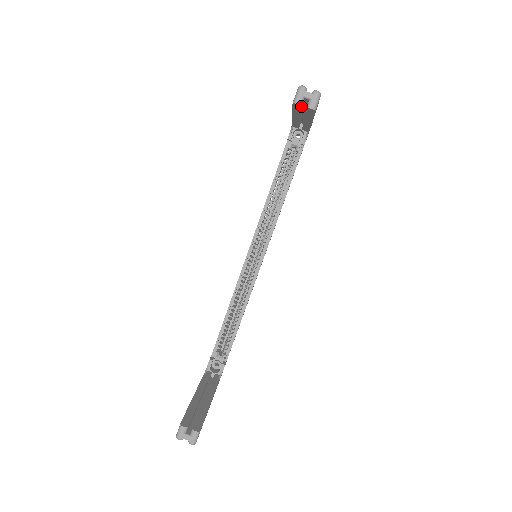
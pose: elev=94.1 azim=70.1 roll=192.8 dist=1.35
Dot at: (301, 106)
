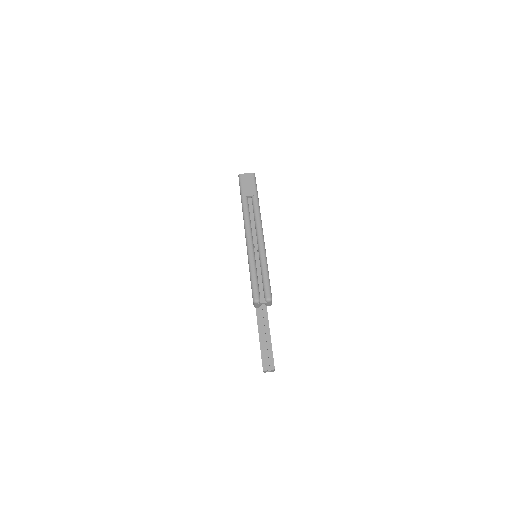
Dot at: occluded
